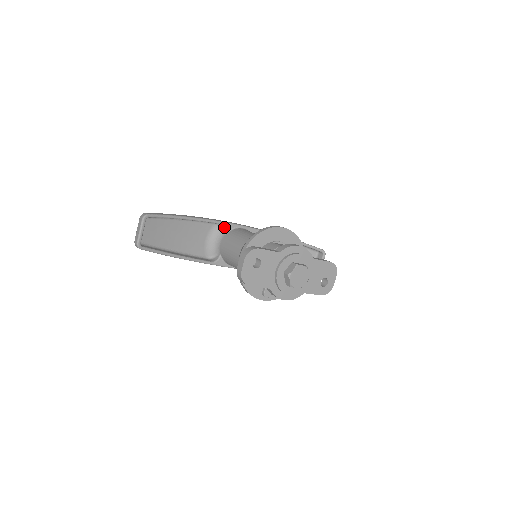
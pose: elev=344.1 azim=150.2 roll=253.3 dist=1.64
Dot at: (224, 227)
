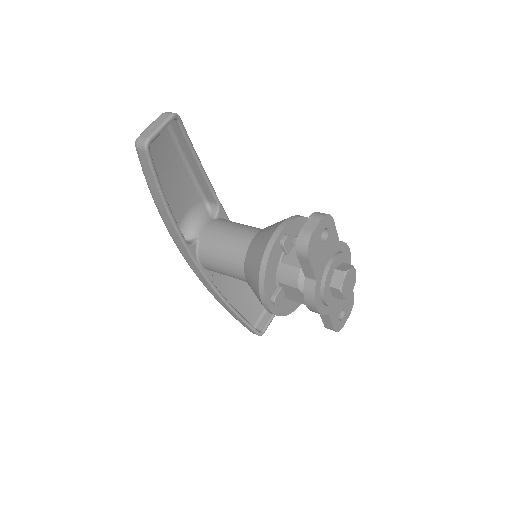
Dot at: (217, 209)
